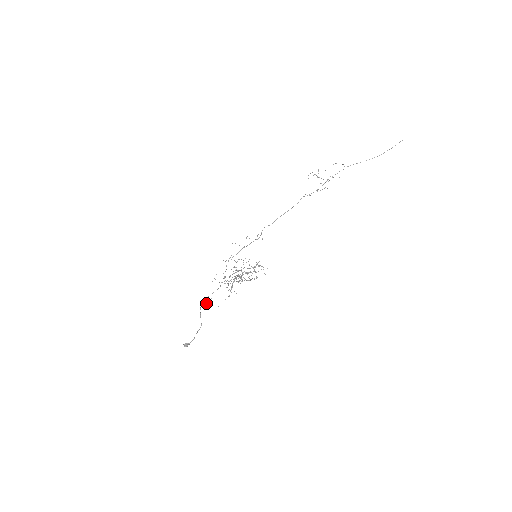
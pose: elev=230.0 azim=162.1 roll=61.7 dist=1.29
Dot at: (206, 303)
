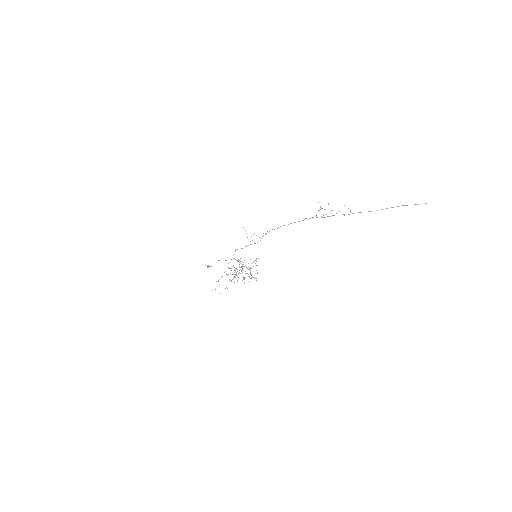
Dot at: occluded
